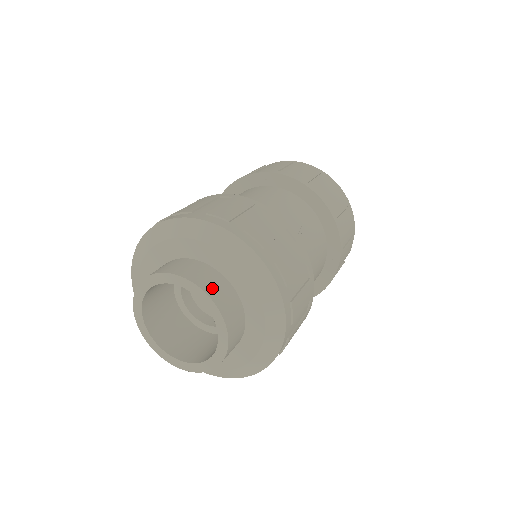
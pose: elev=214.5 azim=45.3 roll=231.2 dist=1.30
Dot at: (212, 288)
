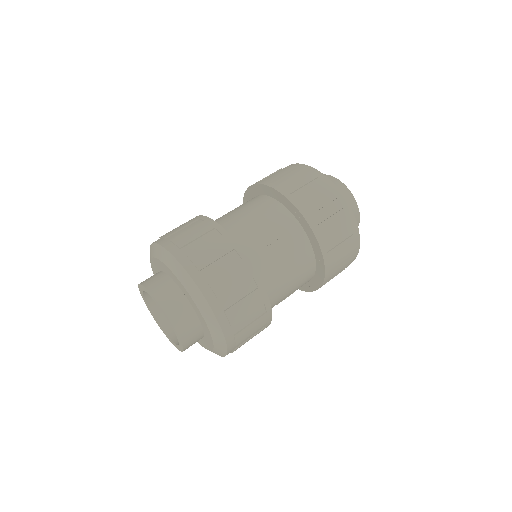
Dot at: (165, 299)
